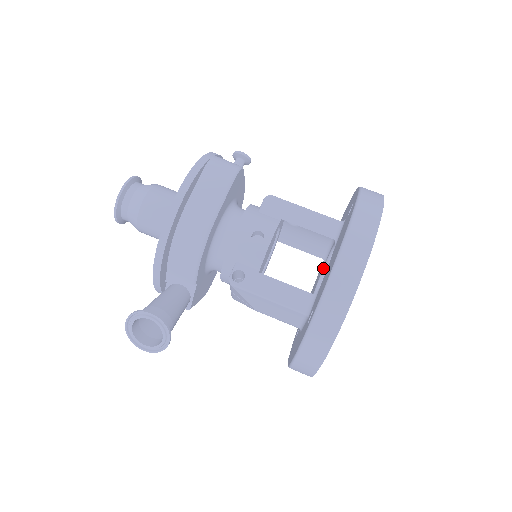
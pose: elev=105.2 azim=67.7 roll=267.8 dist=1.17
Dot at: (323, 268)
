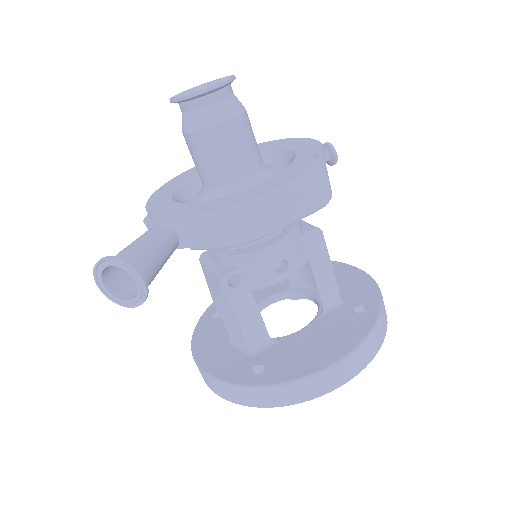
Dot at: (284, 291)
